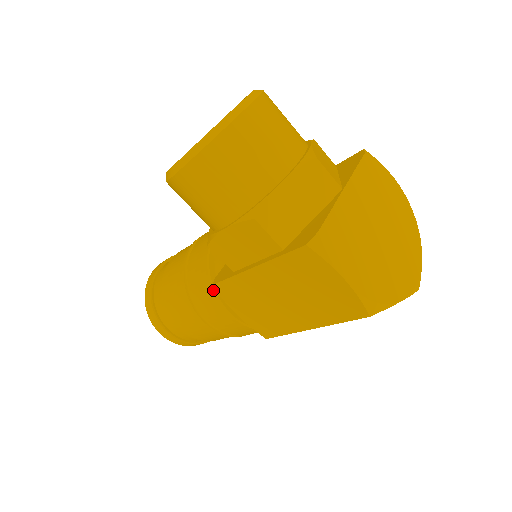
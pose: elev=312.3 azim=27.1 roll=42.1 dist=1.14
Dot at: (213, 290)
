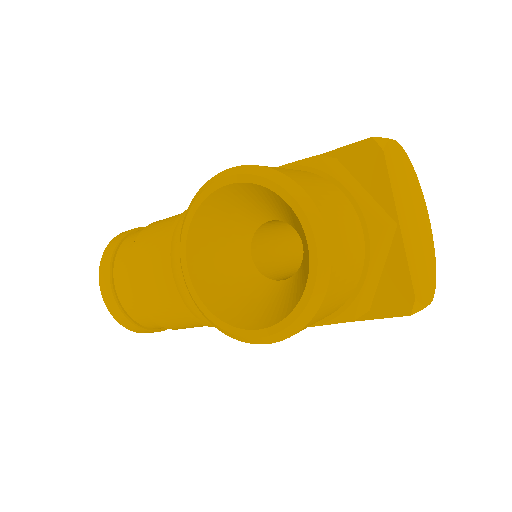
Dot at: occluded
